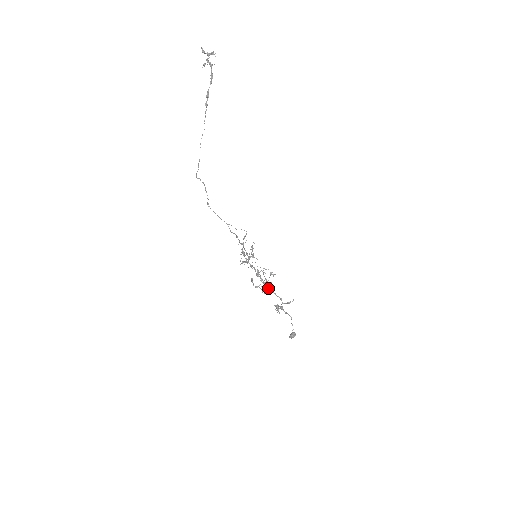
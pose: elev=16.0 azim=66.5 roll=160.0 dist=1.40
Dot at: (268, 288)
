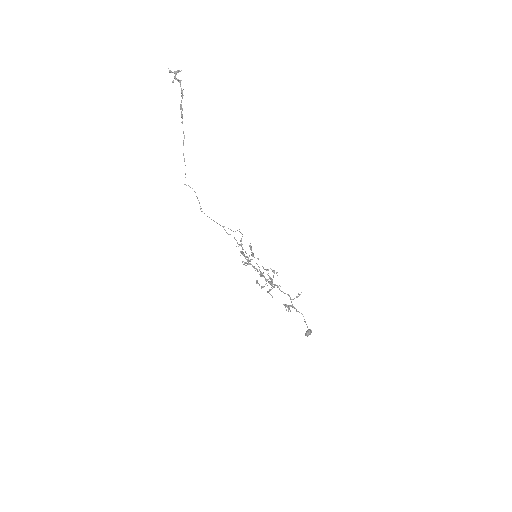
Dot at: (274, 286)
